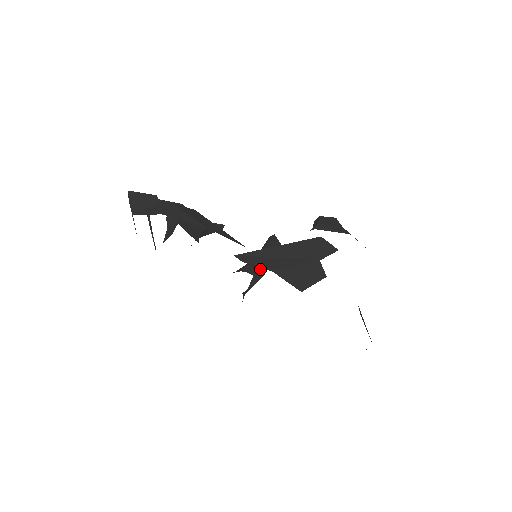
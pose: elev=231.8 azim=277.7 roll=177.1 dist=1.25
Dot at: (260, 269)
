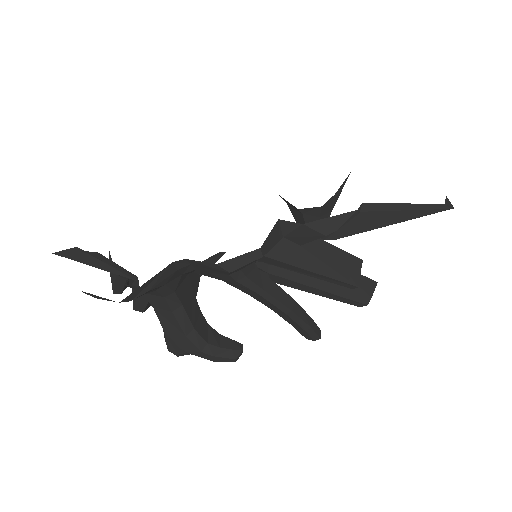
Dot at: occluded
